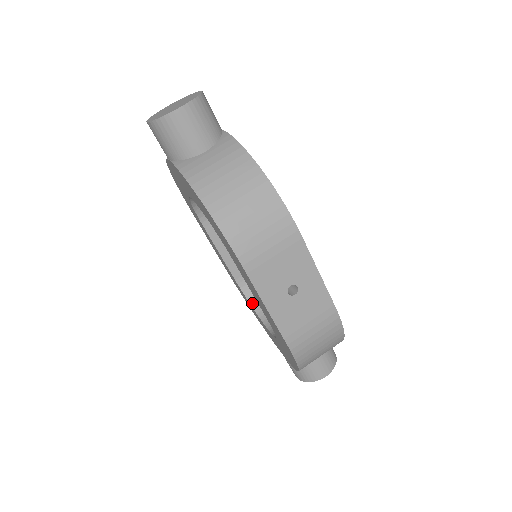
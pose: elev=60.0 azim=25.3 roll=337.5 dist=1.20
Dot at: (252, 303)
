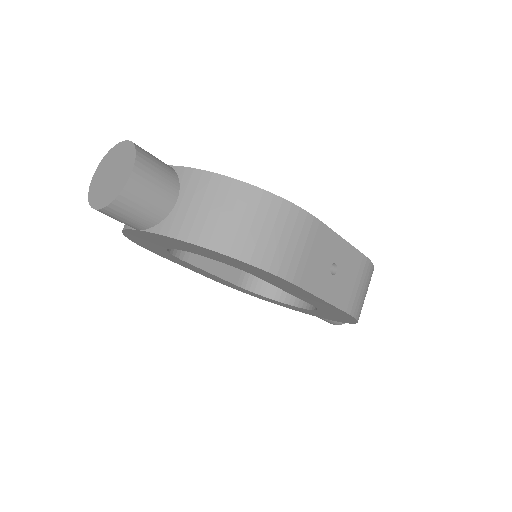
Dot at: (263, 294)
